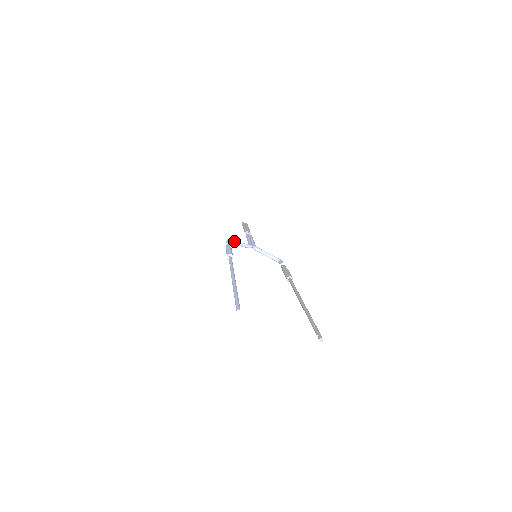
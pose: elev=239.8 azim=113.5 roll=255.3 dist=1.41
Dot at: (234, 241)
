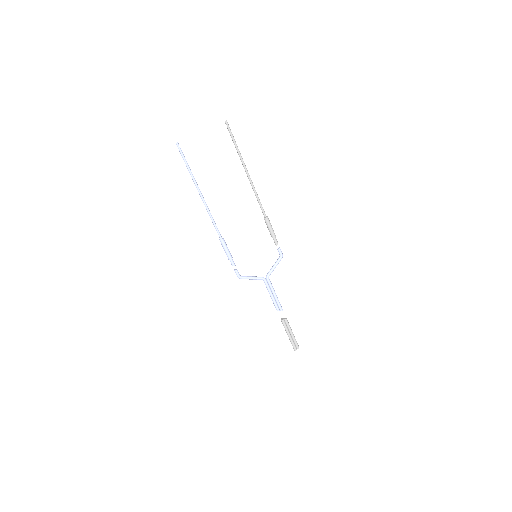
Dot at: (245, 277)
